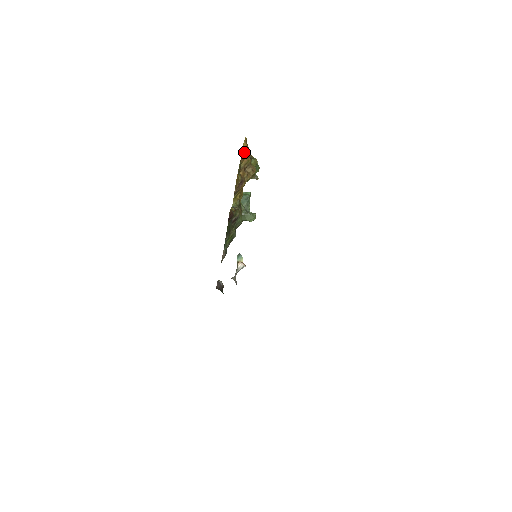
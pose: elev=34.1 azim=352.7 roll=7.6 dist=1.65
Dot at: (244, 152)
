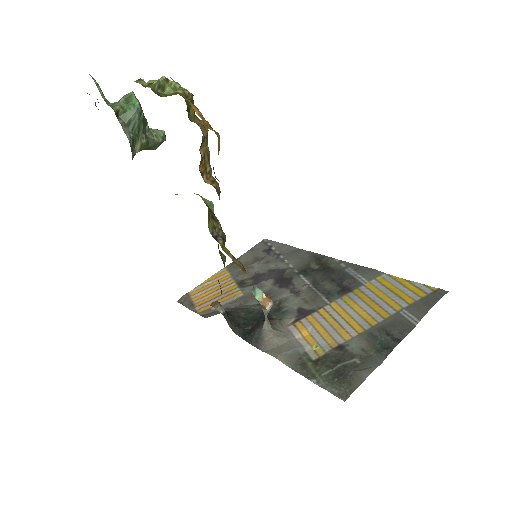
Dot at: occluded
